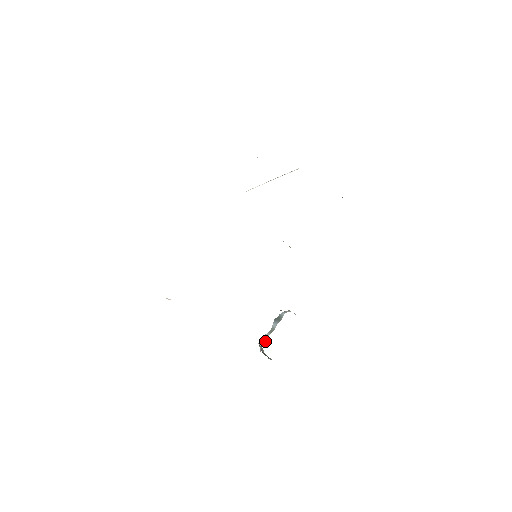
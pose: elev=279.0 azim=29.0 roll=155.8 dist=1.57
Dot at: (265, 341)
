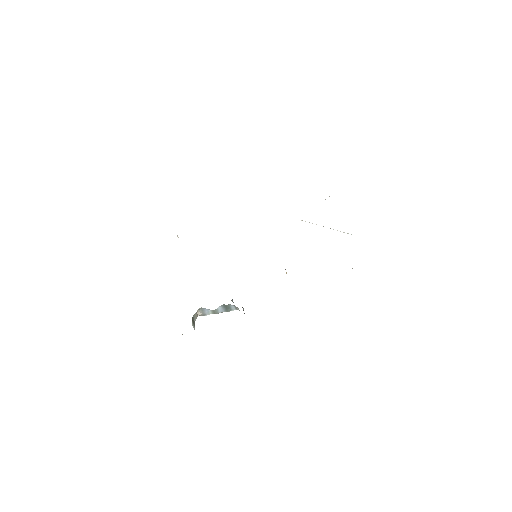
Dot at: (204, 315)
